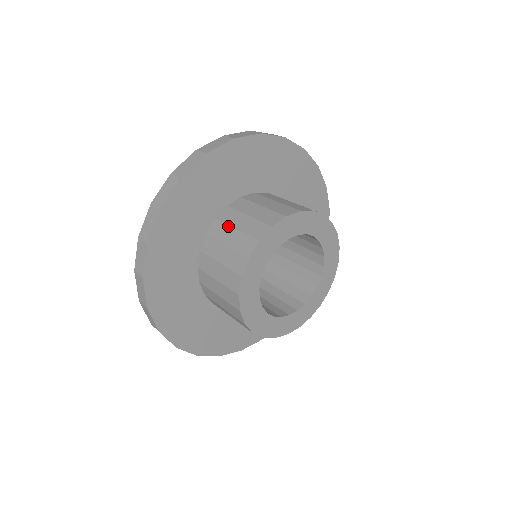
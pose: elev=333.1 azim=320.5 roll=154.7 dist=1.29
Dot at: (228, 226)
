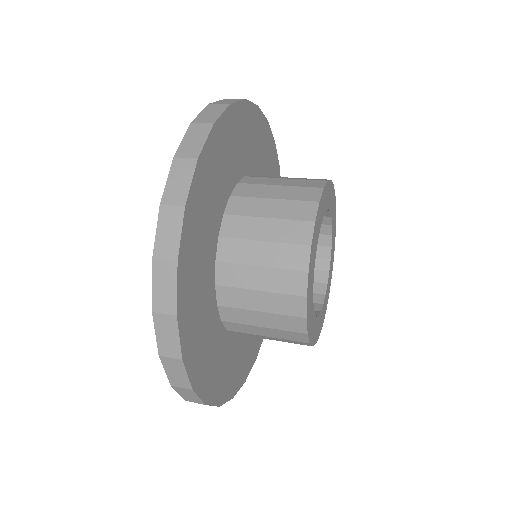
Dot at: (245, 266)
